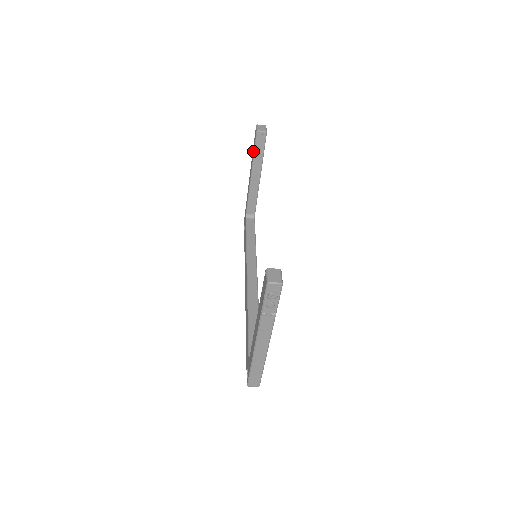
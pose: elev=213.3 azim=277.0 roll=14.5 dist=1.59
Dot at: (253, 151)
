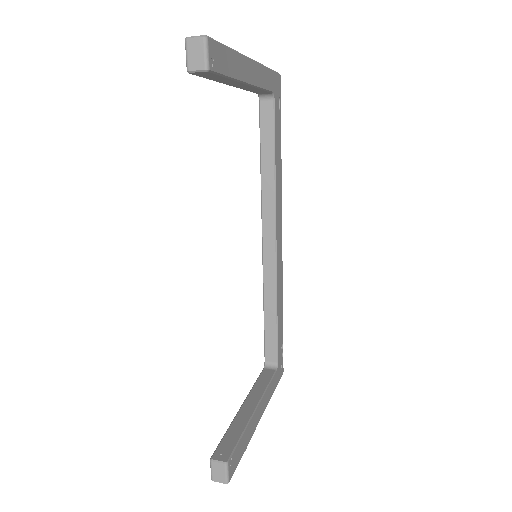
Dot at: occluded
